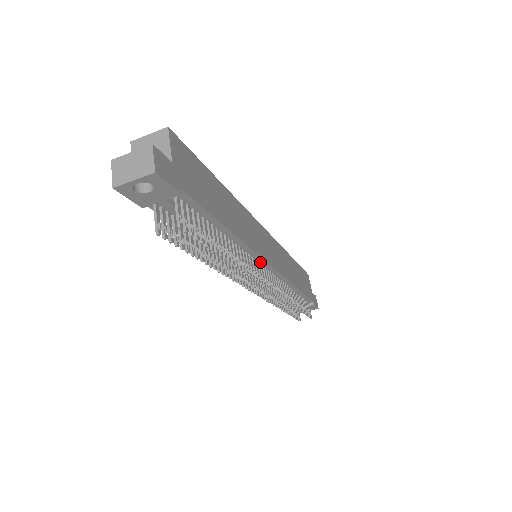
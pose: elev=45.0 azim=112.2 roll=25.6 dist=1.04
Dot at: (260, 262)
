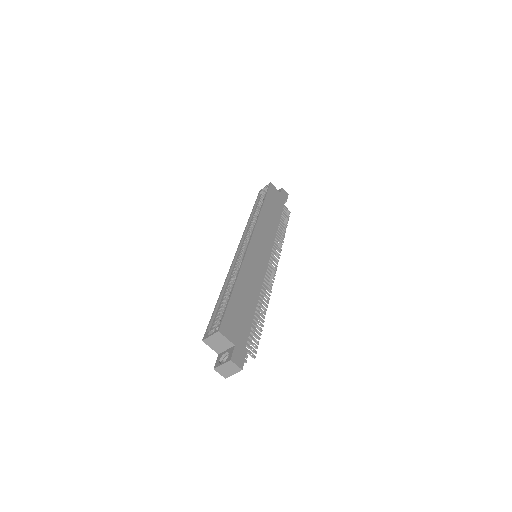
Dot at: occluded
